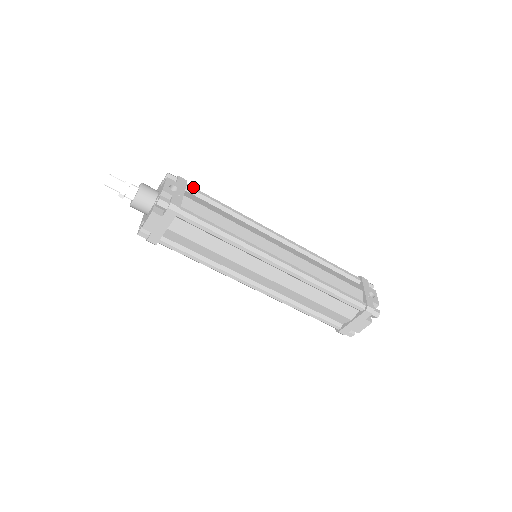
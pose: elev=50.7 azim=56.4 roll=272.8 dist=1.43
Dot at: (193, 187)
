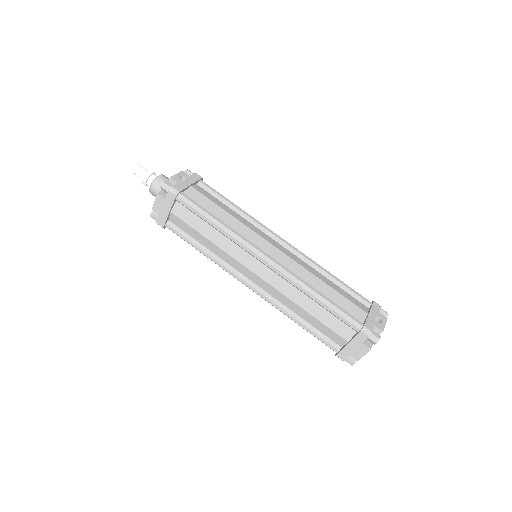
Dot at: (206, 184)
